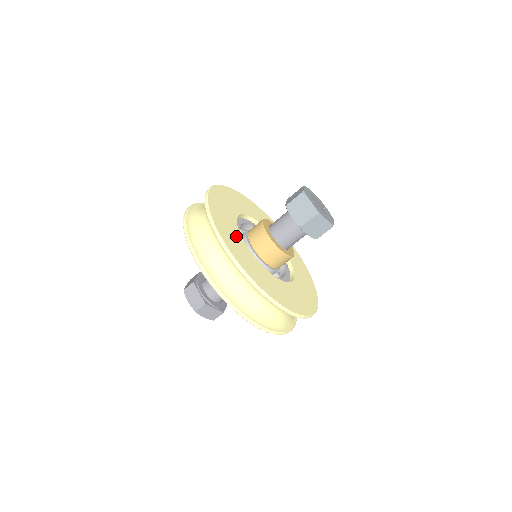
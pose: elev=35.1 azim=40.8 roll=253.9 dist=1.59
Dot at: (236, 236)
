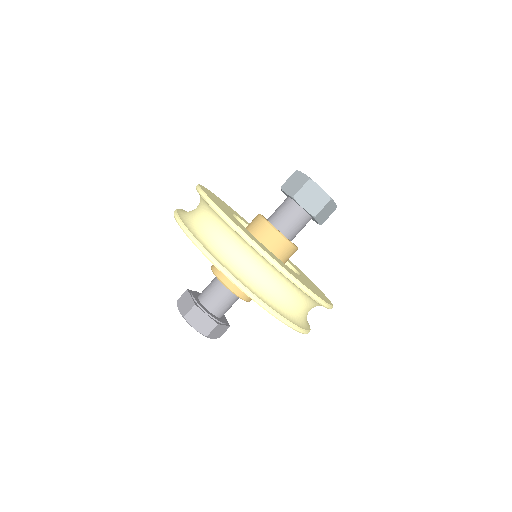
Dot at: (260, 243)
